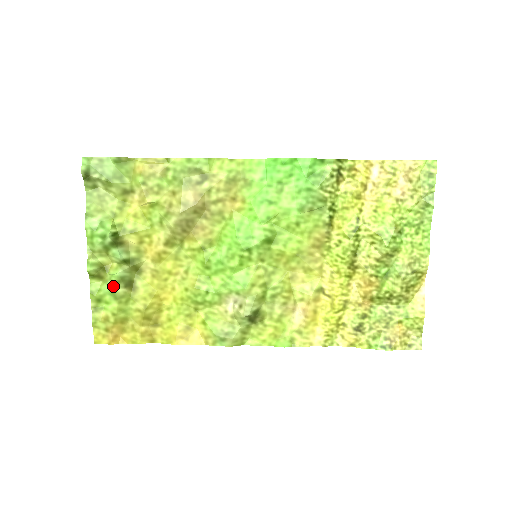
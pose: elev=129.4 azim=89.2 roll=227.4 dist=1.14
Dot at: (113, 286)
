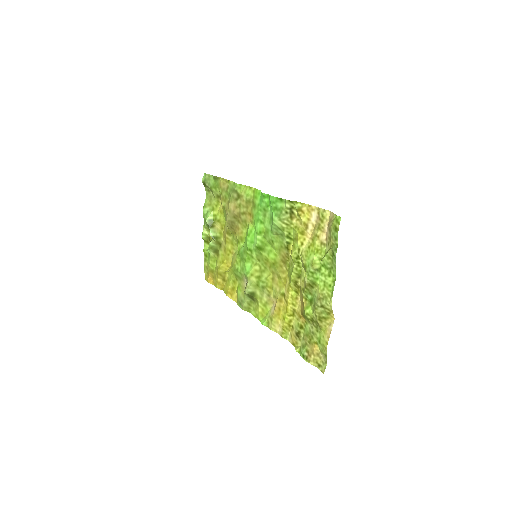
Dot at: (209, 250)
